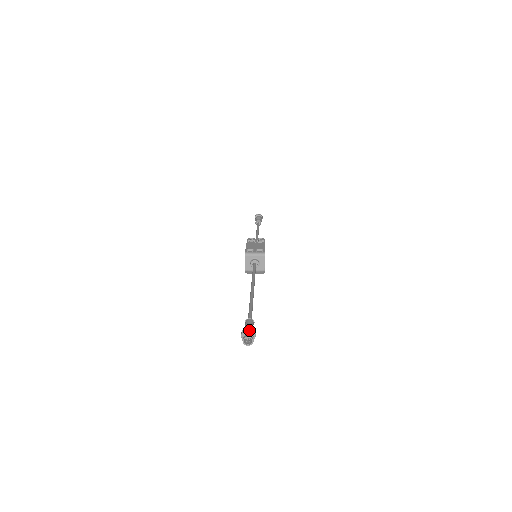
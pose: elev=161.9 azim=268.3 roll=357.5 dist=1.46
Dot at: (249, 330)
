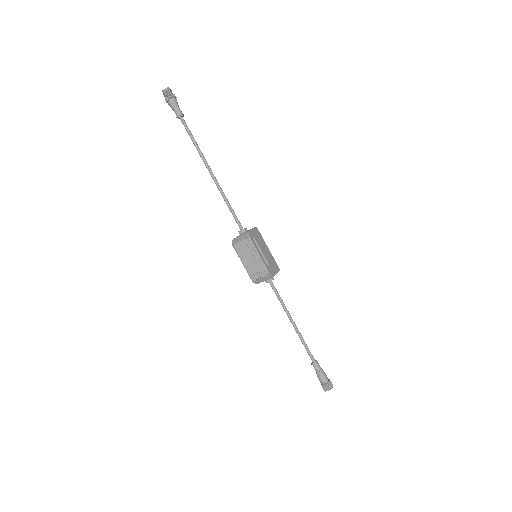
Dot at: occluded
